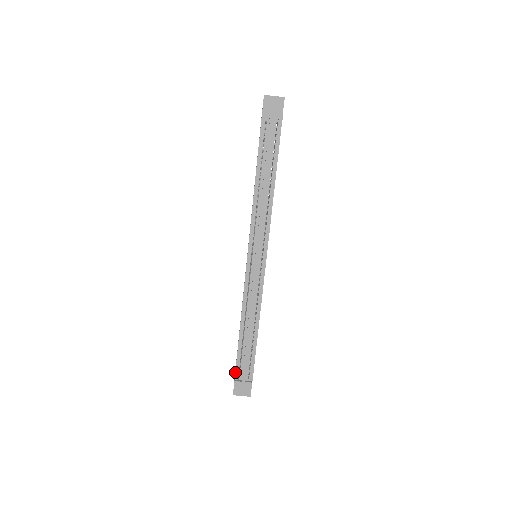
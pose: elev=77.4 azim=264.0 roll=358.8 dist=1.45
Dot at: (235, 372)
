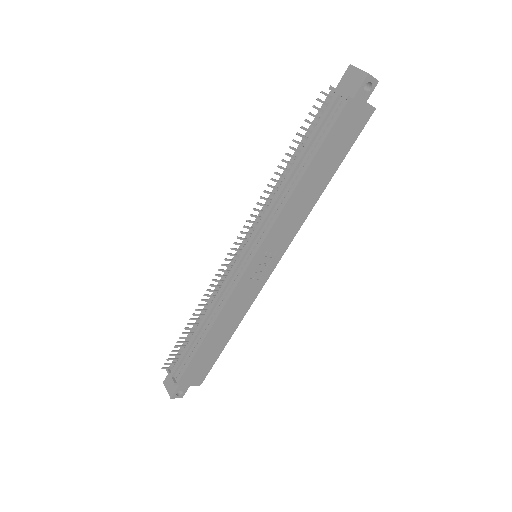
Dot at: (173, 360)
